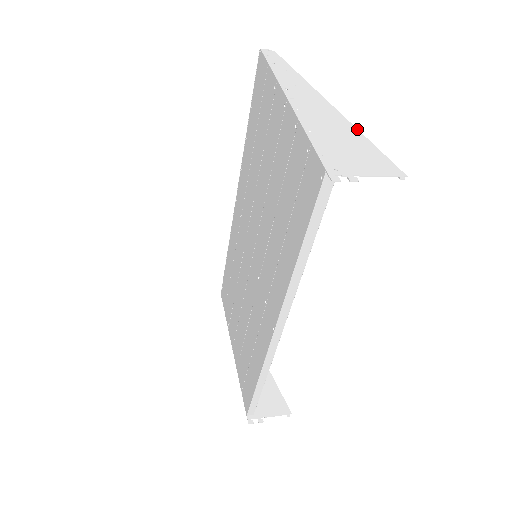
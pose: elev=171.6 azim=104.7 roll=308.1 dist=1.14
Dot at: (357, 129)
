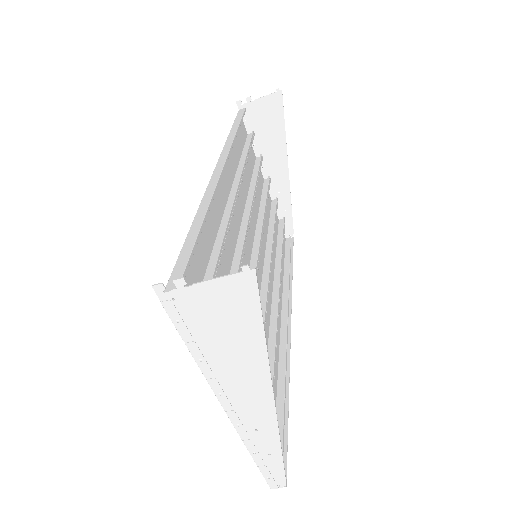
Dot at: occluded
